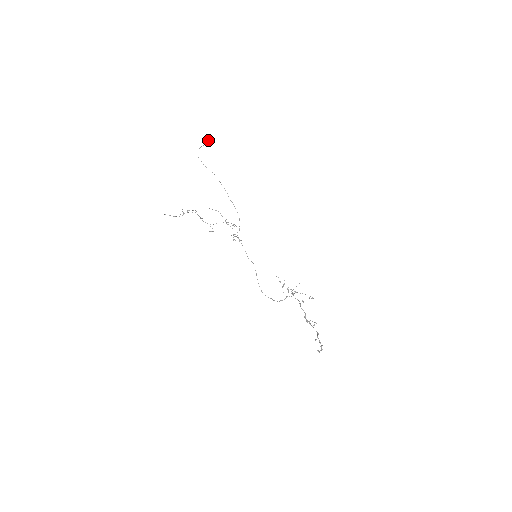
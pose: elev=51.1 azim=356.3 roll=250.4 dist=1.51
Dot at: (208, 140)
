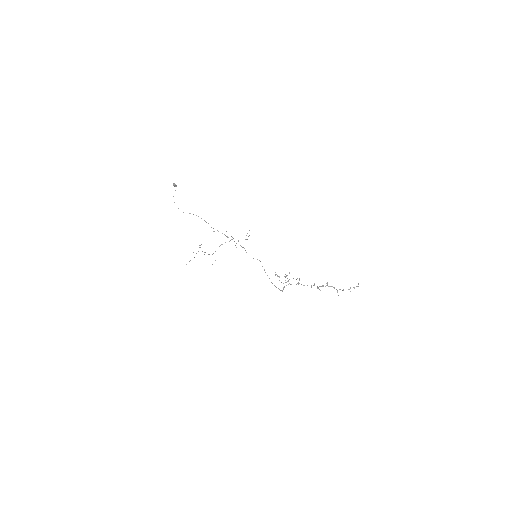
Dot at: (174, 185)
